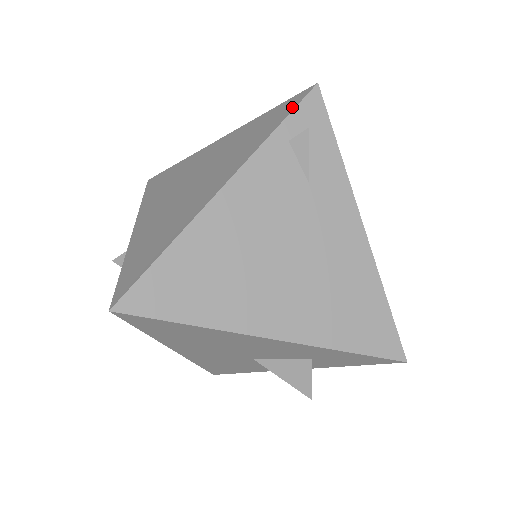
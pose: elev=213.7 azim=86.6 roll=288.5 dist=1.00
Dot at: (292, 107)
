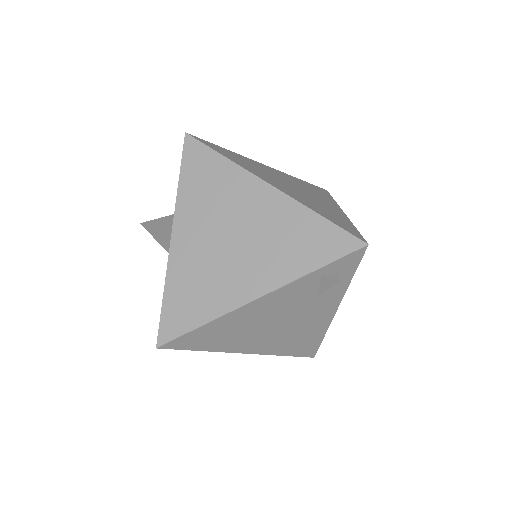
Dot at: (339, 253)
